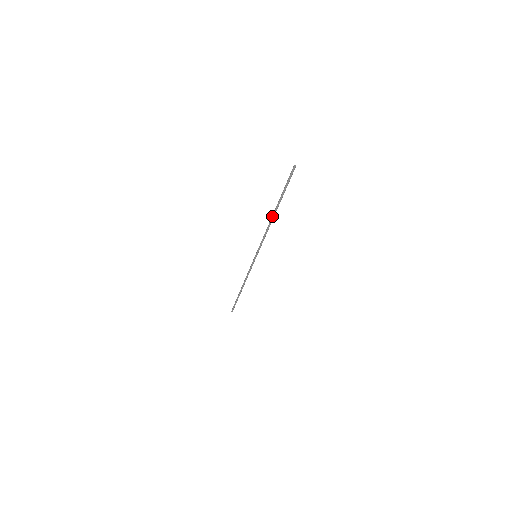
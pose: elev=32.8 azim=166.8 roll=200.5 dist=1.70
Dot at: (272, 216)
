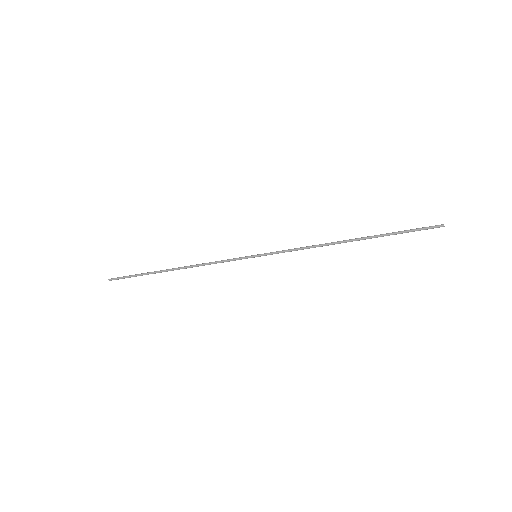
Dot at: (346, 241)
